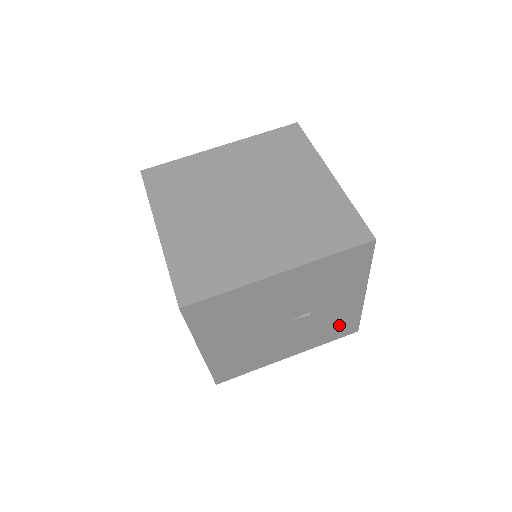
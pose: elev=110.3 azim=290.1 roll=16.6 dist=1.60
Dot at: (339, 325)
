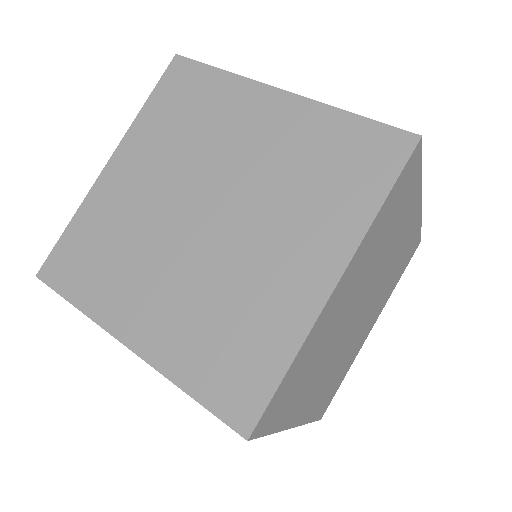
Dot at: occluded
